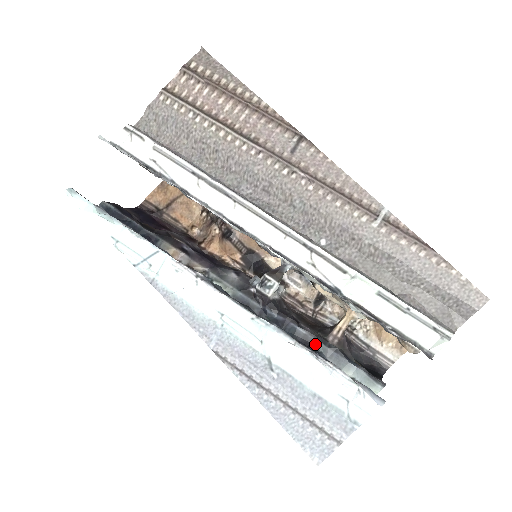
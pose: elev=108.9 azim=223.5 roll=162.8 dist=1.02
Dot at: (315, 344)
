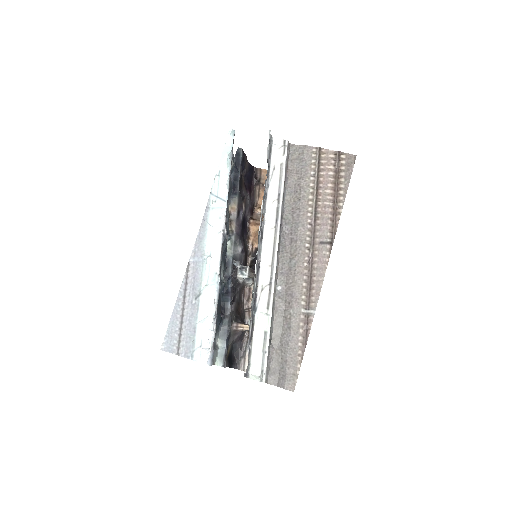
Dot at: (226, 317)
